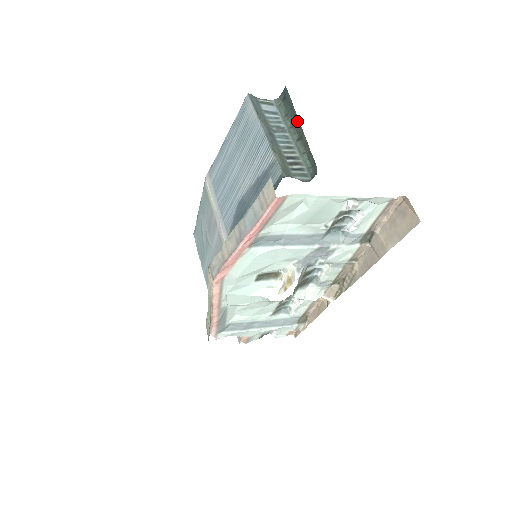
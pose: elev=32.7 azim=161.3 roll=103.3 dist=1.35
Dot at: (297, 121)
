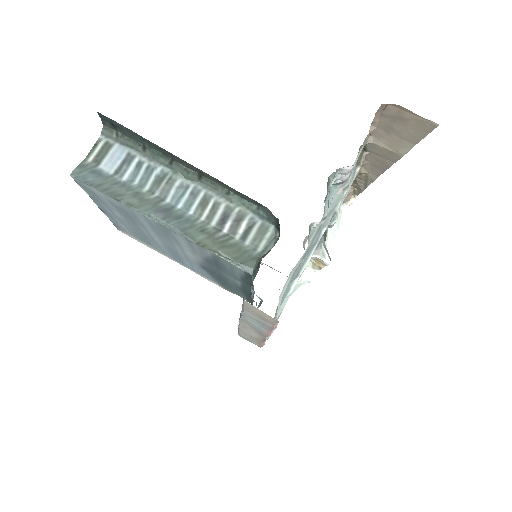
Dot at: (172, 156)
